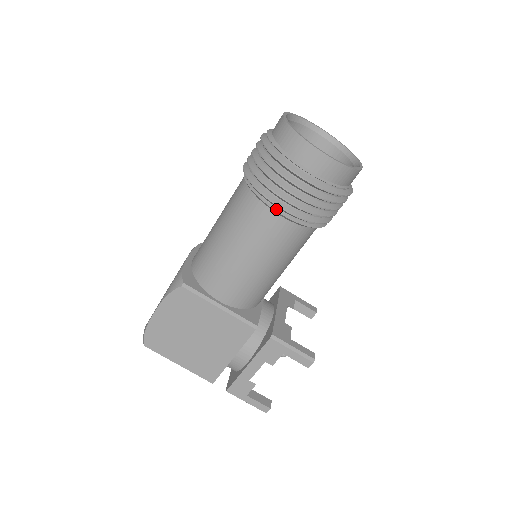
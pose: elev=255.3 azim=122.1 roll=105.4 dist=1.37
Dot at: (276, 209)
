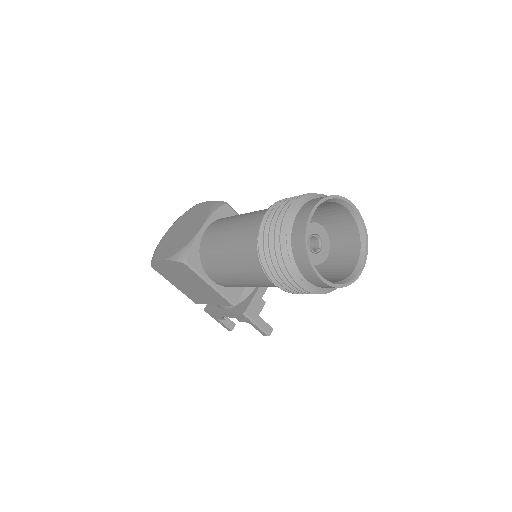
Dot at: occluded
